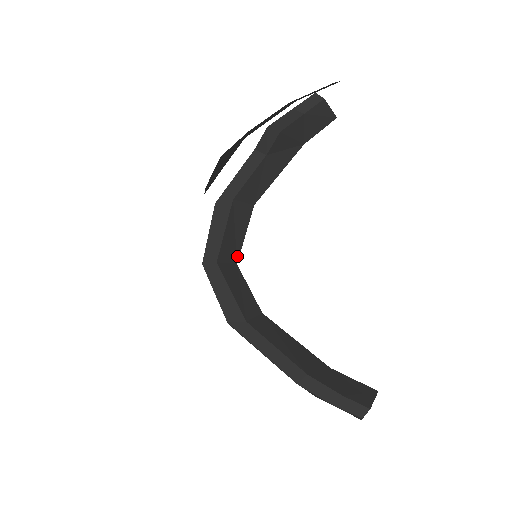
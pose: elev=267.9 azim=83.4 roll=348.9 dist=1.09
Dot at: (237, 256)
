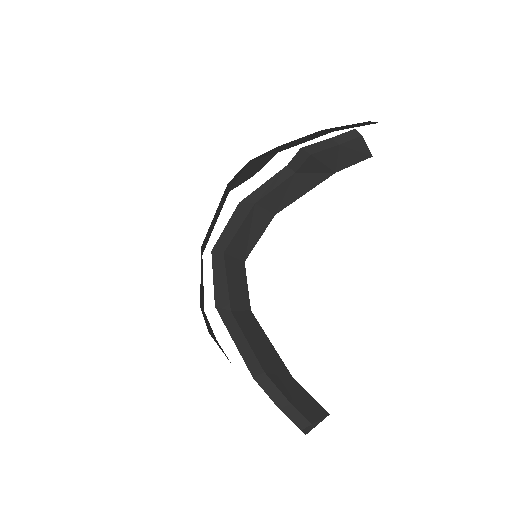
Dot at: (247, 255)
